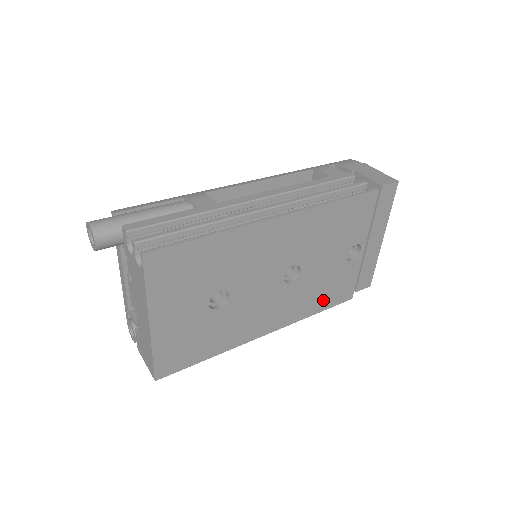
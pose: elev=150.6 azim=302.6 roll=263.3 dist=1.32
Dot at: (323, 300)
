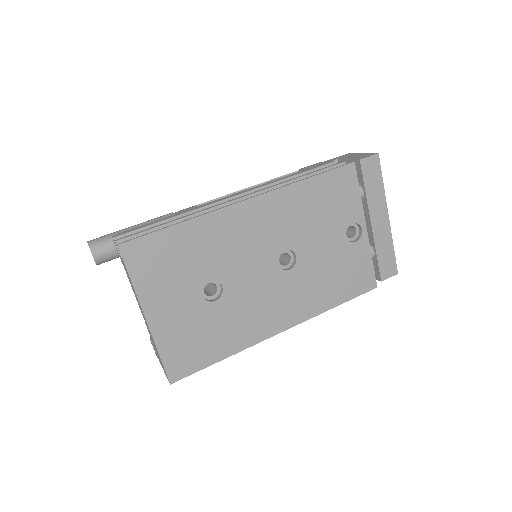
Dot at: (339, 290)
